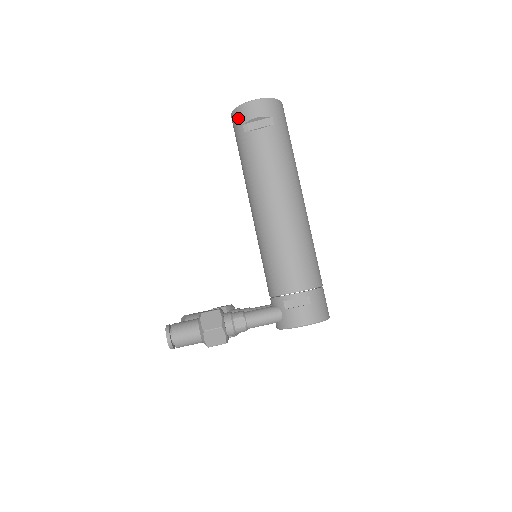
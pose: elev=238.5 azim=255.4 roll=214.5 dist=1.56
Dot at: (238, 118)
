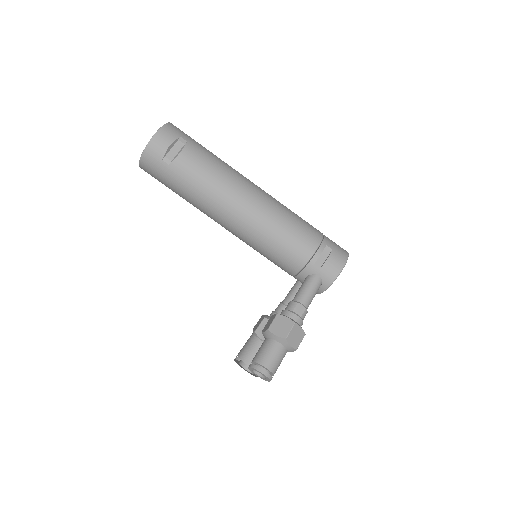
Dot at: (152, 158)
